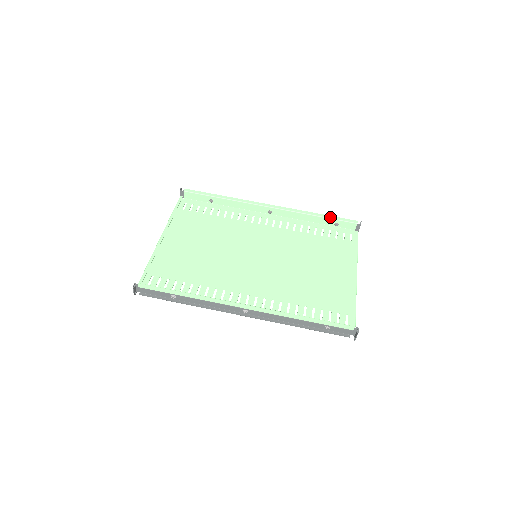
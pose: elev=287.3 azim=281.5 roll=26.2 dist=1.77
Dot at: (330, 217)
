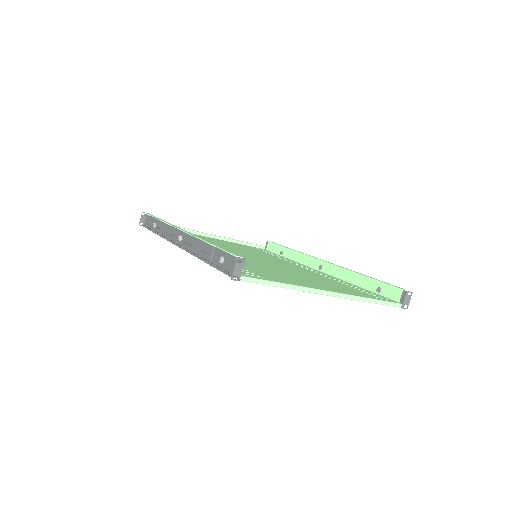
Dot at: (375, 279)
